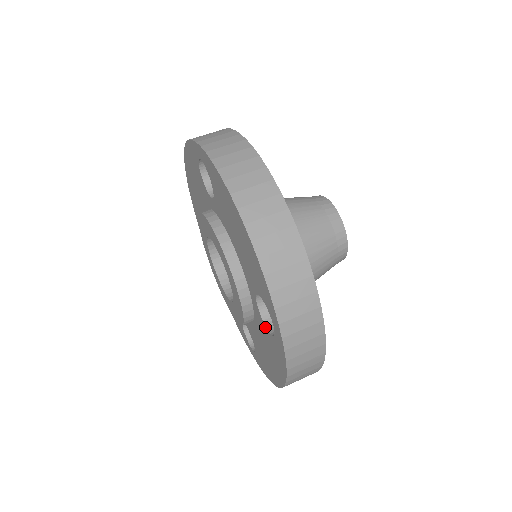
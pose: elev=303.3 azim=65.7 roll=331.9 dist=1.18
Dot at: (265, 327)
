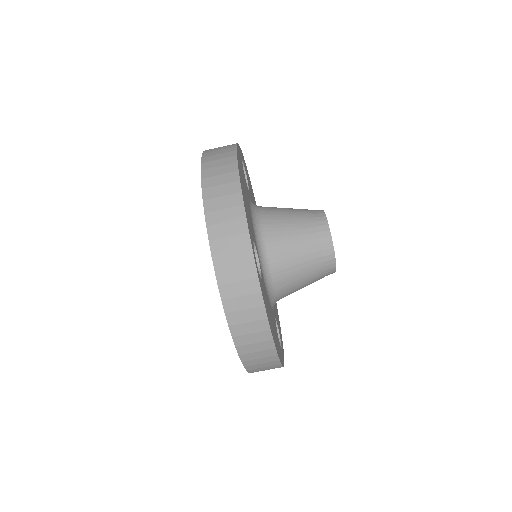
Dot at: occluded
